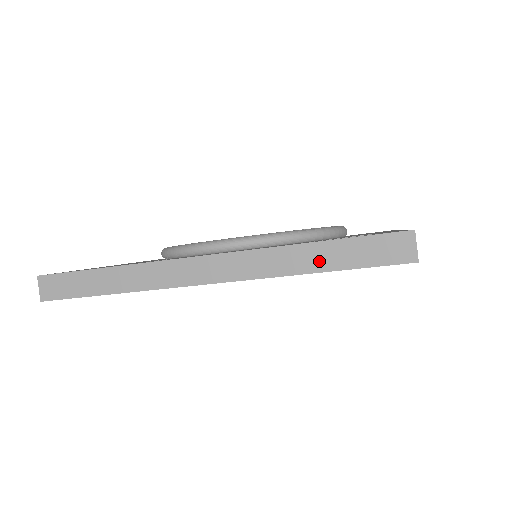
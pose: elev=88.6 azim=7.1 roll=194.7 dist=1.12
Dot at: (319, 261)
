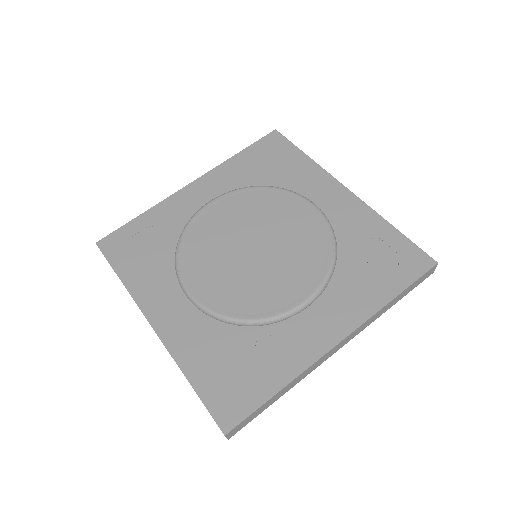
Dot at: (395, 302)
